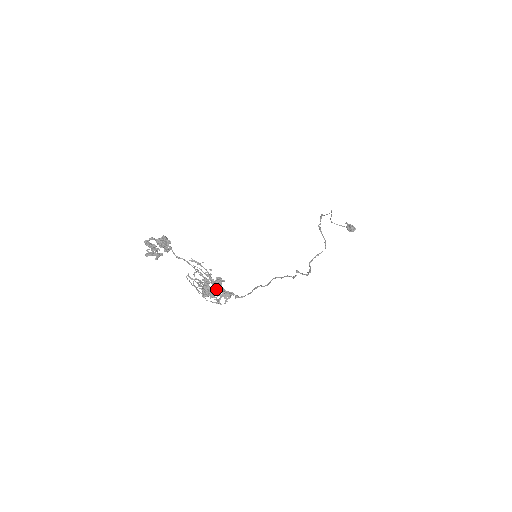
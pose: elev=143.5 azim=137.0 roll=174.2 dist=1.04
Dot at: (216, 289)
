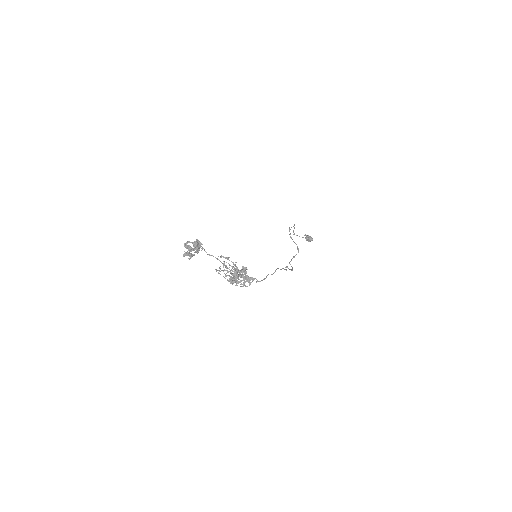
Dot at: (242, 276)
